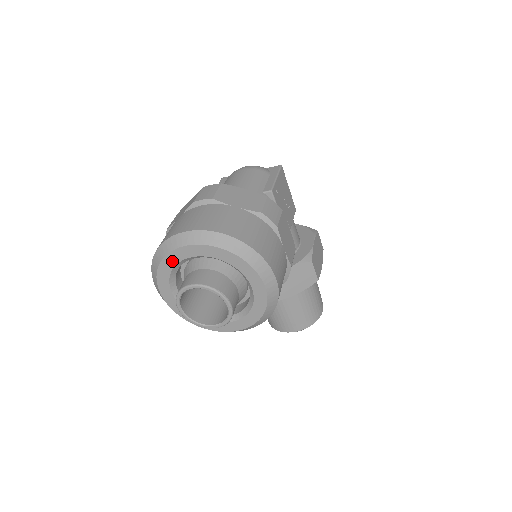
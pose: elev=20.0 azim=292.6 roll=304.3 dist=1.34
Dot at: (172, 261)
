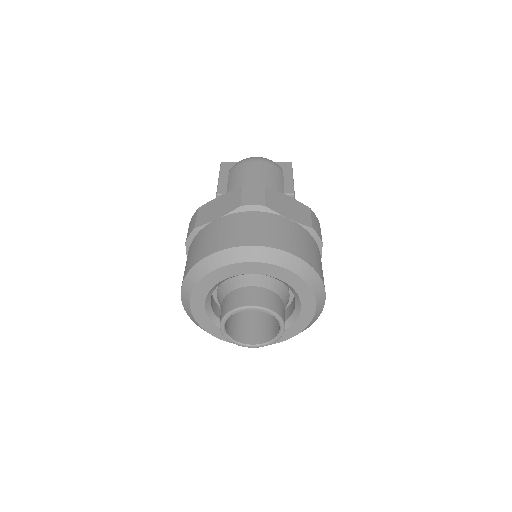
Dot at: (223, 275)
